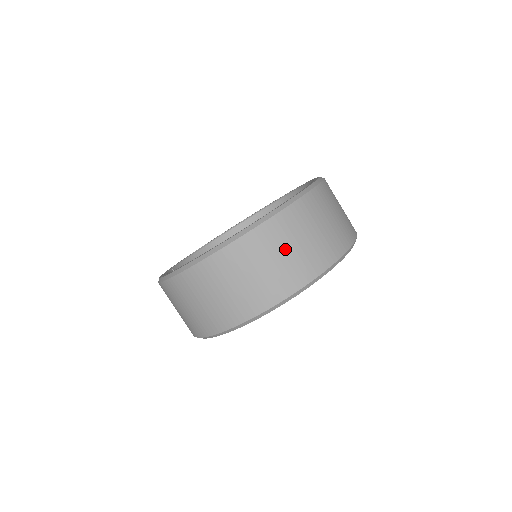
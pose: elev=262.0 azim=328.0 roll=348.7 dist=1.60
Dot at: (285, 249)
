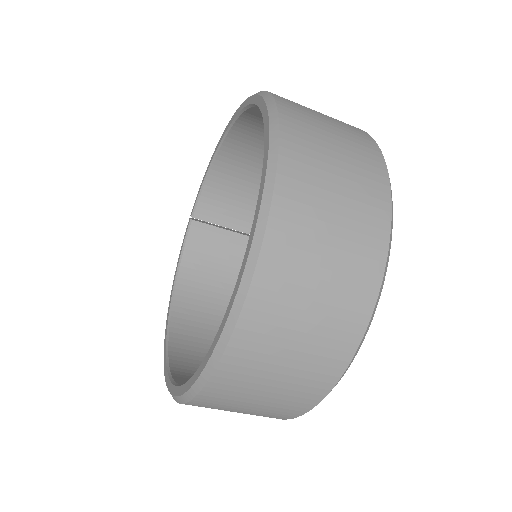
Dot at: occluded
